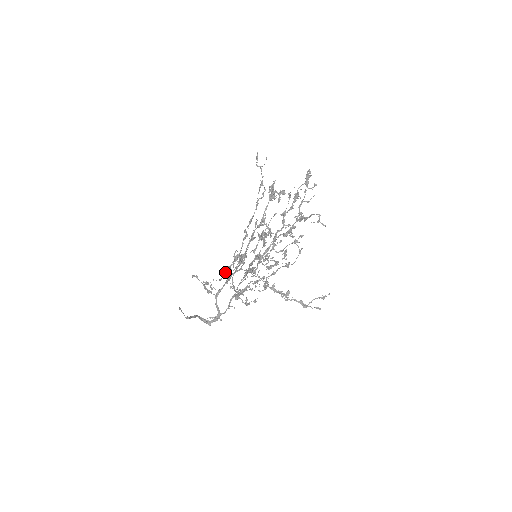
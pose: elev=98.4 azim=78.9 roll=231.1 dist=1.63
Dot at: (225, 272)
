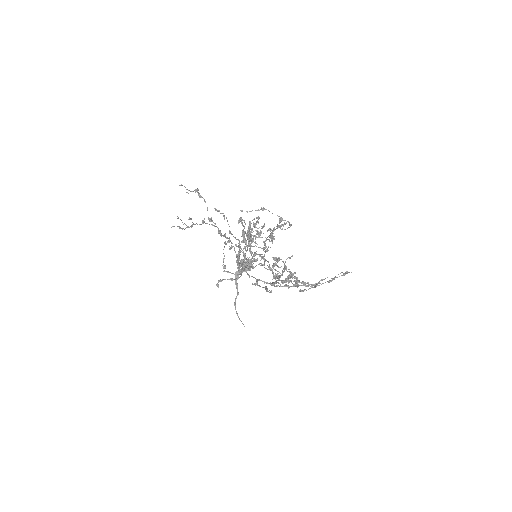
Dot at: (241, 275)
